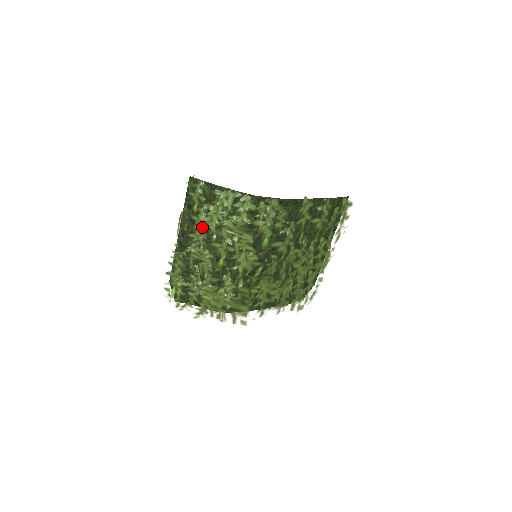
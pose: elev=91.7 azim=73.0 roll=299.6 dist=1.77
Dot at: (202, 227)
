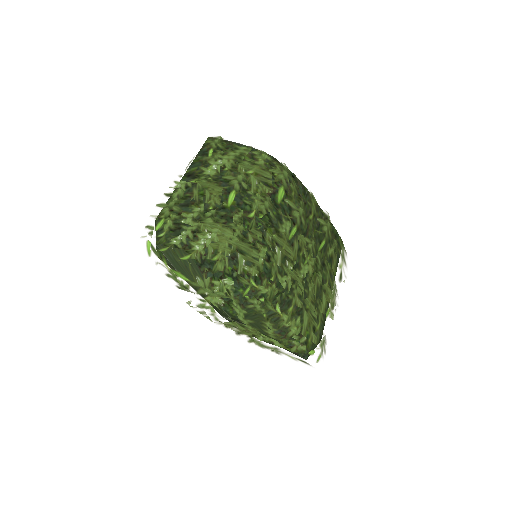
Dot at: (216, 163)
